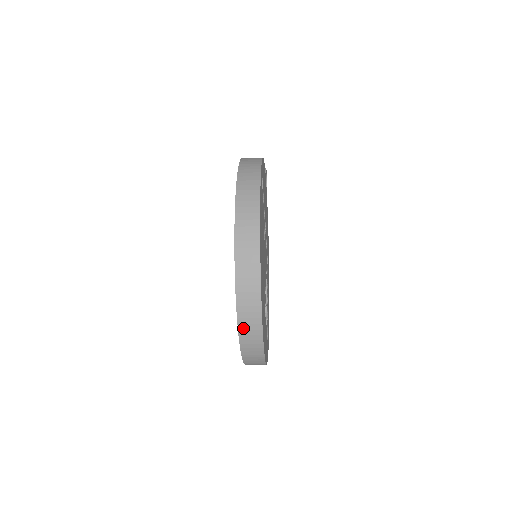
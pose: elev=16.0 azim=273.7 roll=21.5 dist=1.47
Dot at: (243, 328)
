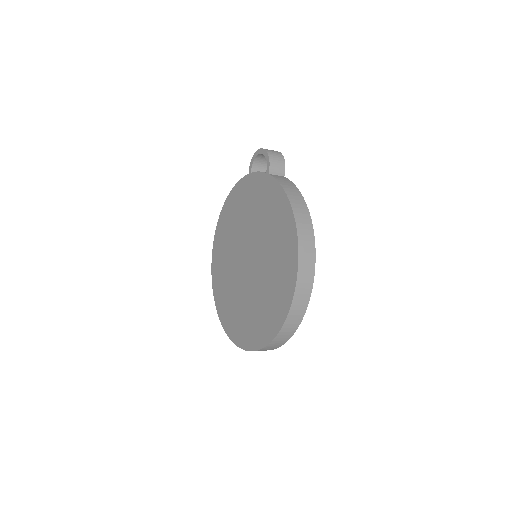
Dot at: occluded
